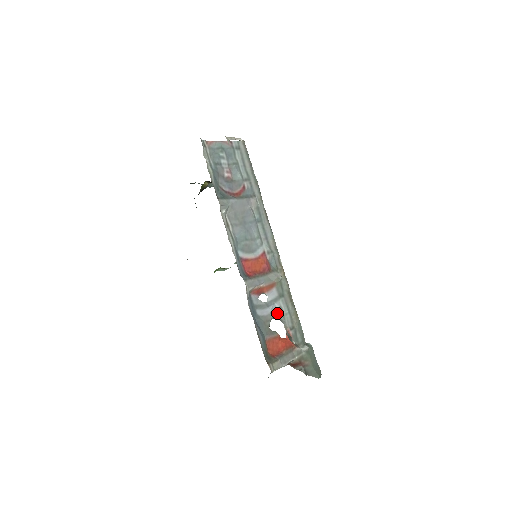
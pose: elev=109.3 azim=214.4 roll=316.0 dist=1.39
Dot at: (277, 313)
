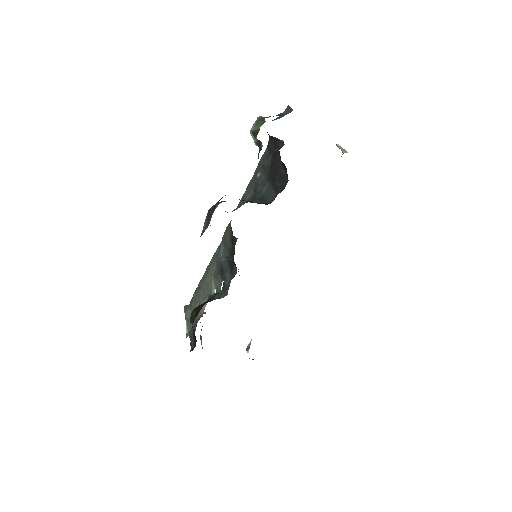
Dot at: occluded
